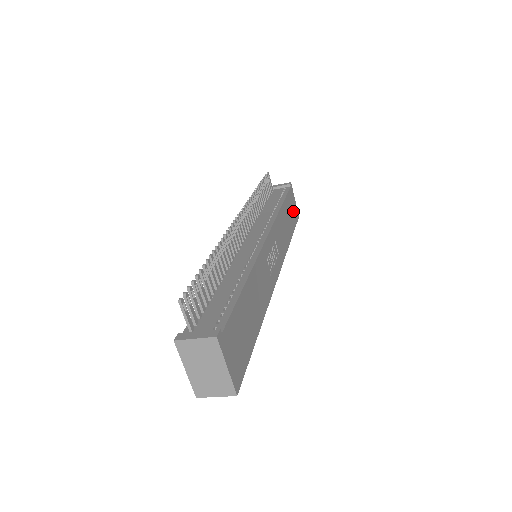
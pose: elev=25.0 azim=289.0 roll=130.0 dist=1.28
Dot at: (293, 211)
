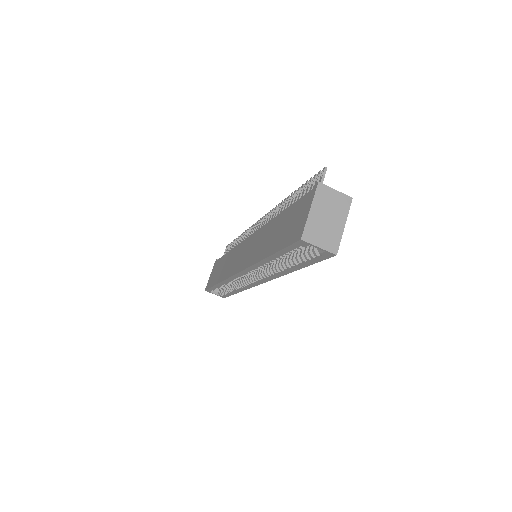
Dot at: occluded
